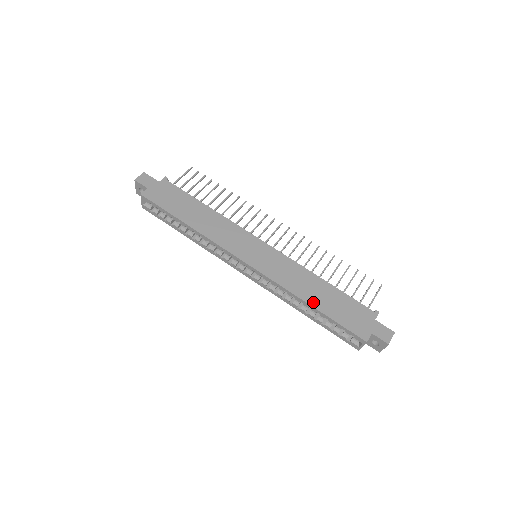
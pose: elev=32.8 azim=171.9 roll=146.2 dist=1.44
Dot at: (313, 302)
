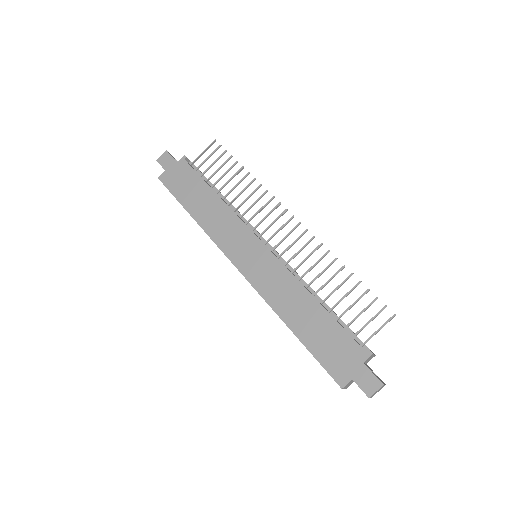
Dot at: (294, 326)
